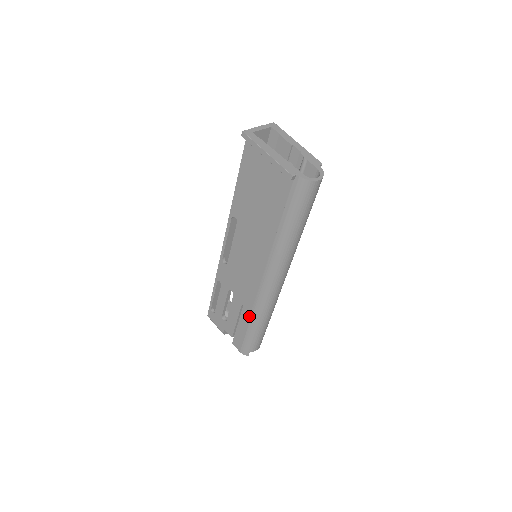
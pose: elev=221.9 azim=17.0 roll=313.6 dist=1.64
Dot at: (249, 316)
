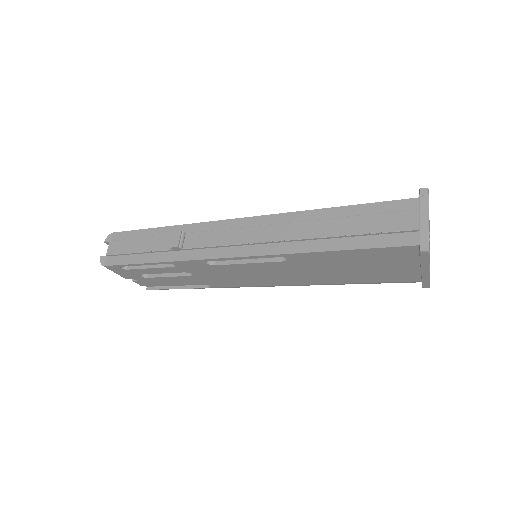
Dot at: (197, 283)
